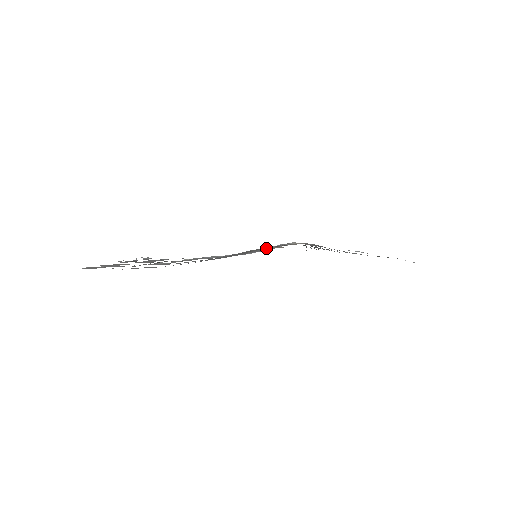
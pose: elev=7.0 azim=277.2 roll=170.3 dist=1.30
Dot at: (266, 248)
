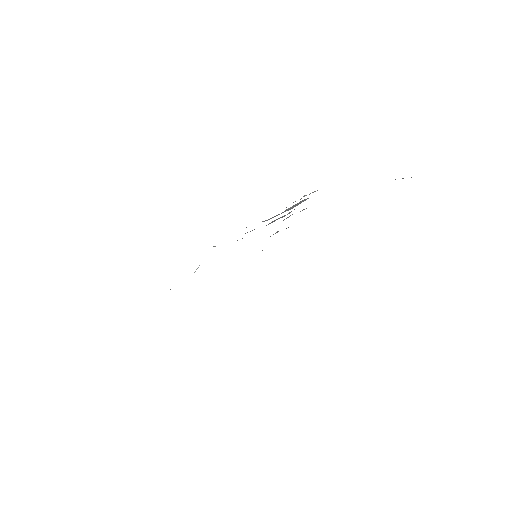
Dot at: occluded
